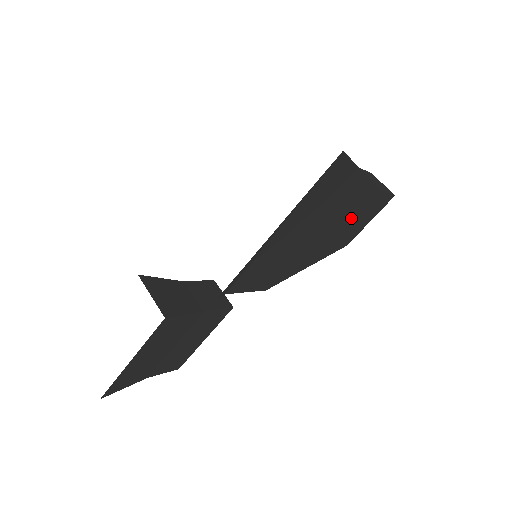
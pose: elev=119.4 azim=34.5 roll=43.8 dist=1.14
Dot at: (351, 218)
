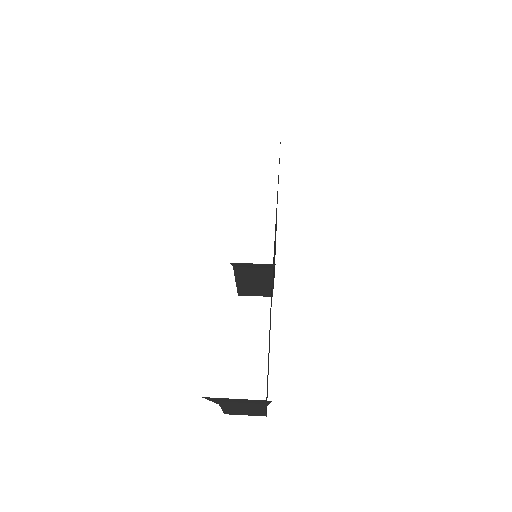
Dot at: occluded
